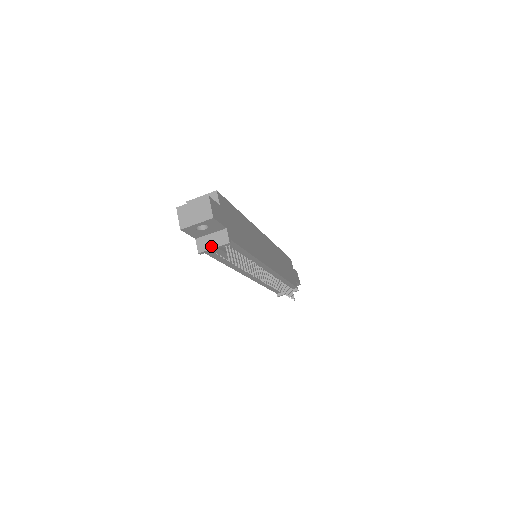
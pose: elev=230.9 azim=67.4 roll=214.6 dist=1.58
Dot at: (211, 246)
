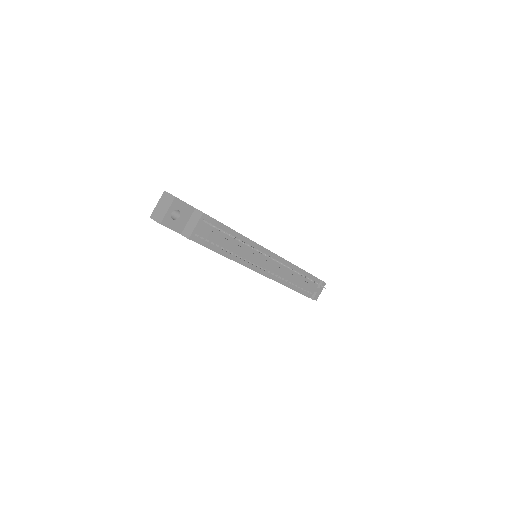
Dot at: (193, 227)
